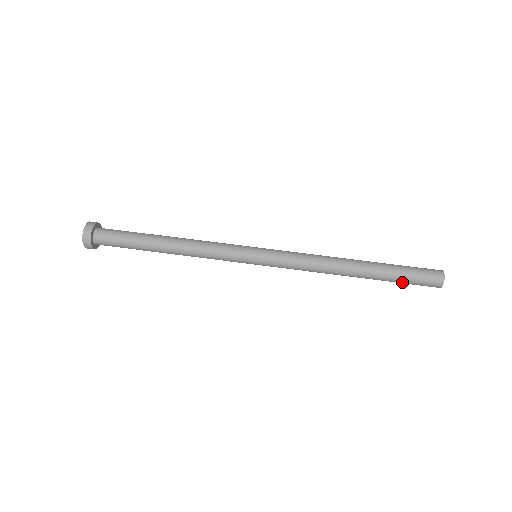
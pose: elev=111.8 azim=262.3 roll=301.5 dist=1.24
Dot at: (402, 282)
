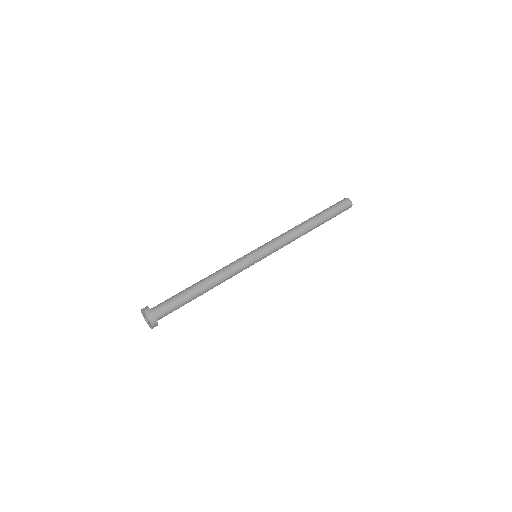
Dot at: occluded
